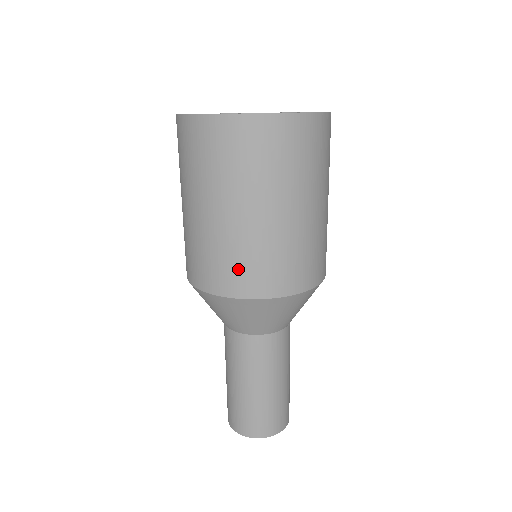
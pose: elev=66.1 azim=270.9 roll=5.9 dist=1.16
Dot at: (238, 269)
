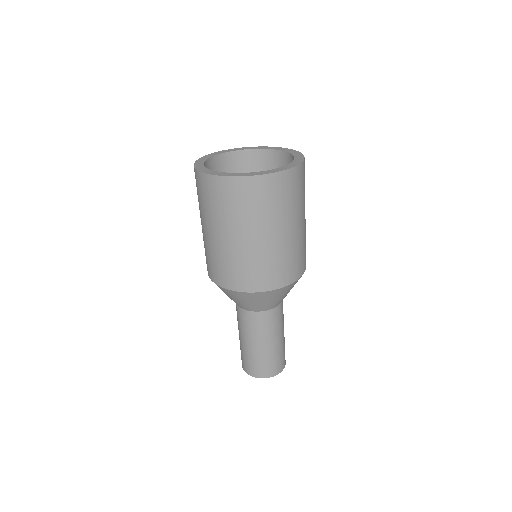
Dot at: (242, 274)
